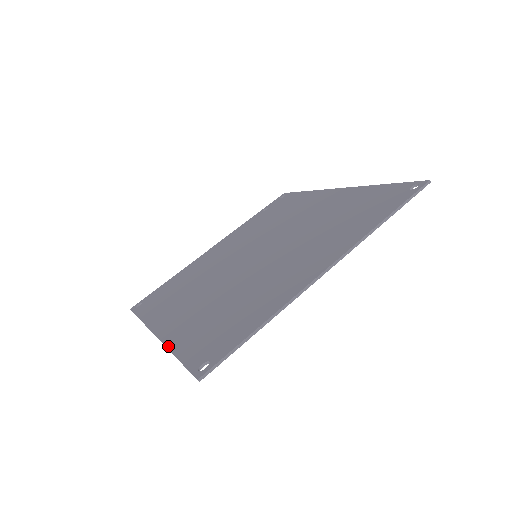
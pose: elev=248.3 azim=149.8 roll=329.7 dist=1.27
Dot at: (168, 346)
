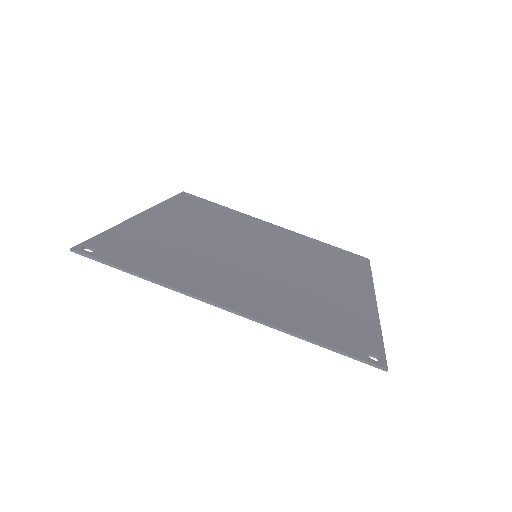
Dot at: (122, 223)
